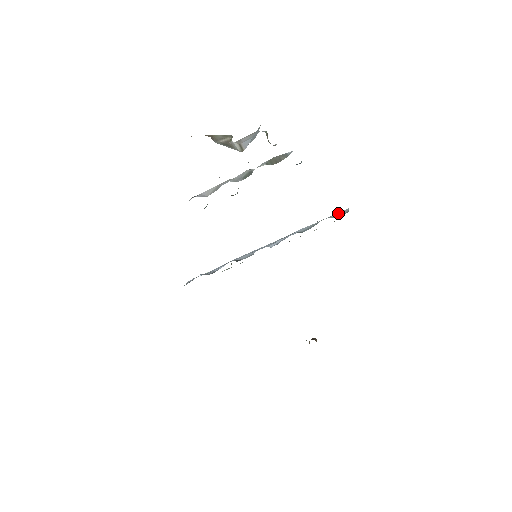
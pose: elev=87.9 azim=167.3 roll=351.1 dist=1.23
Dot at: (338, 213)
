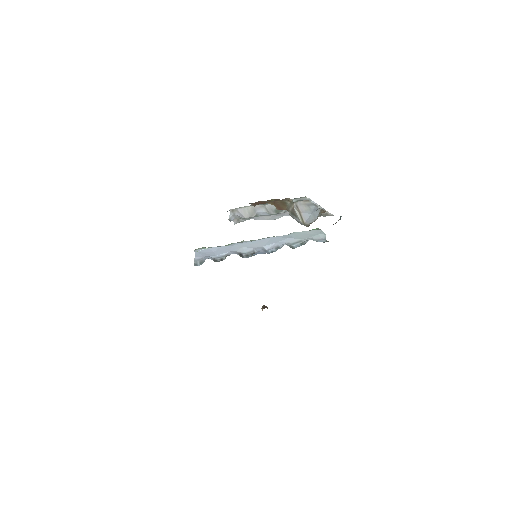
Dot at: (317, 235)
